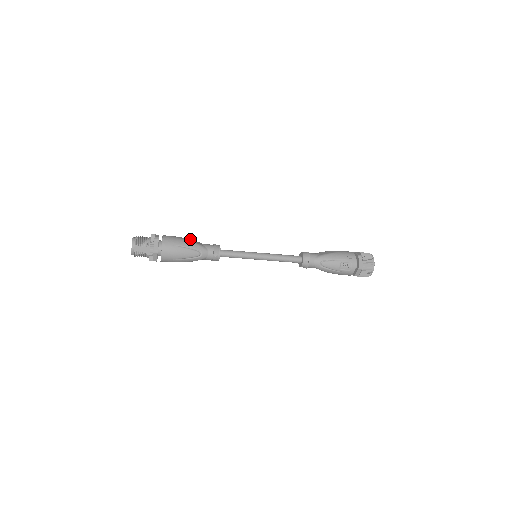
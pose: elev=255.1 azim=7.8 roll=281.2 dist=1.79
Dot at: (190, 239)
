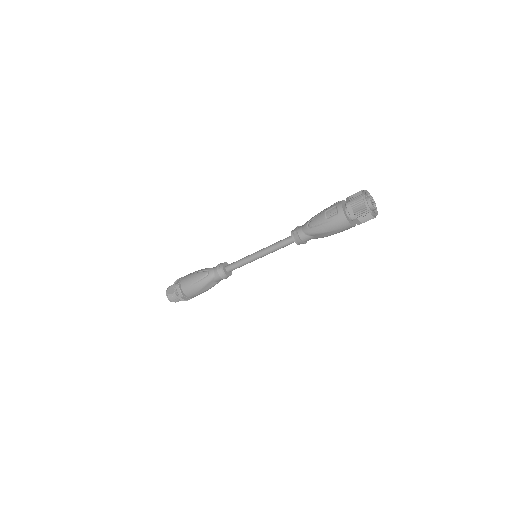
Dot at: occluded
